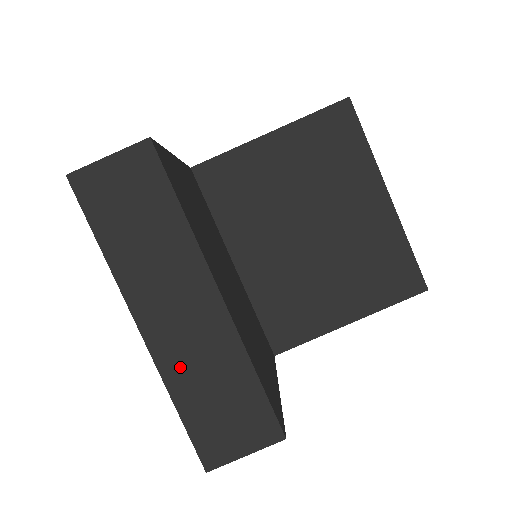
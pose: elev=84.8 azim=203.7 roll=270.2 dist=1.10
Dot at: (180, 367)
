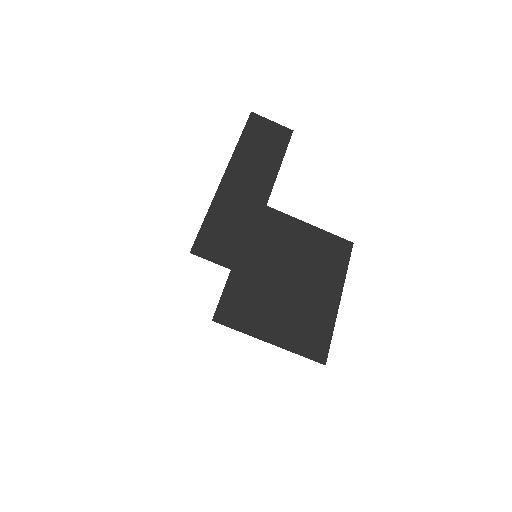
Dot at: (225, 203)
